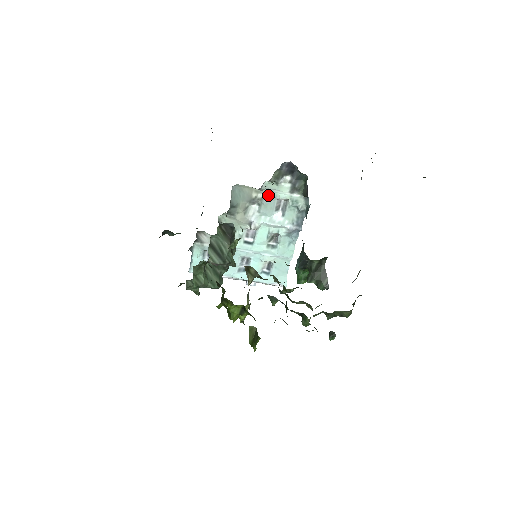
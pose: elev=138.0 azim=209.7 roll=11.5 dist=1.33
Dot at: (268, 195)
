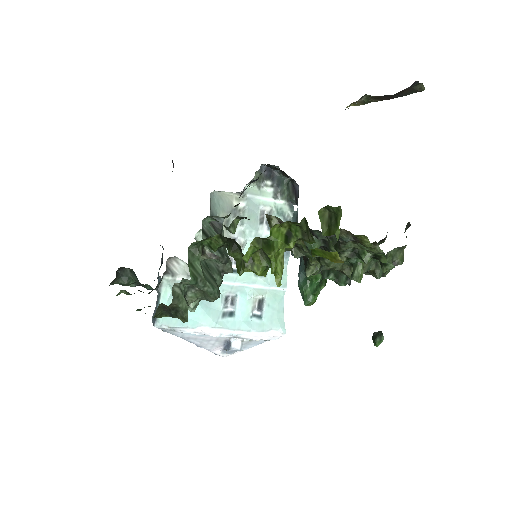
Dot at: (250, 204)
